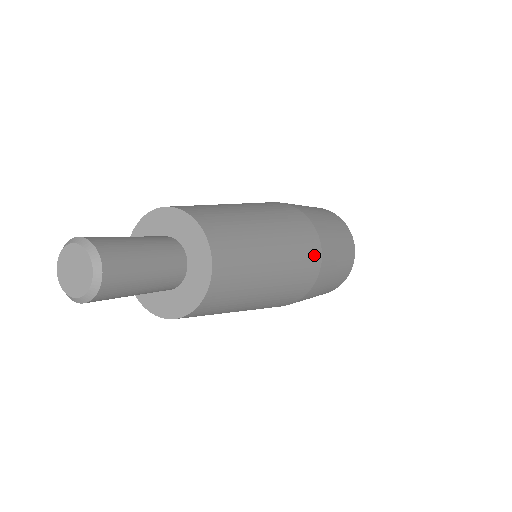
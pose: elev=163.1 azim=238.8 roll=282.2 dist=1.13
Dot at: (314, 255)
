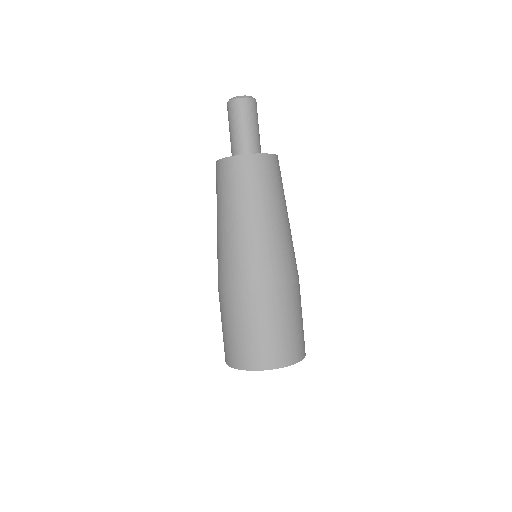
Dot at: occluded
